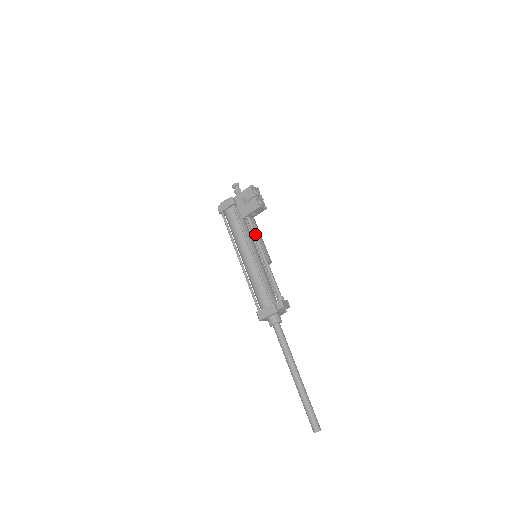
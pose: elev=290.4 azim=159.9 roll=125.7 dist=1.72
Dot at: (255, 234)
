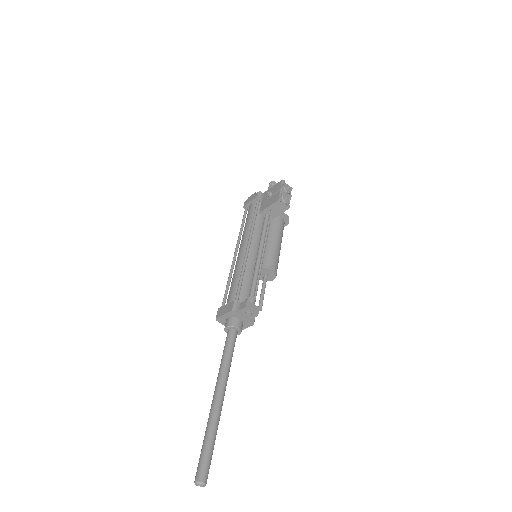
Dot at: (264, 230)
